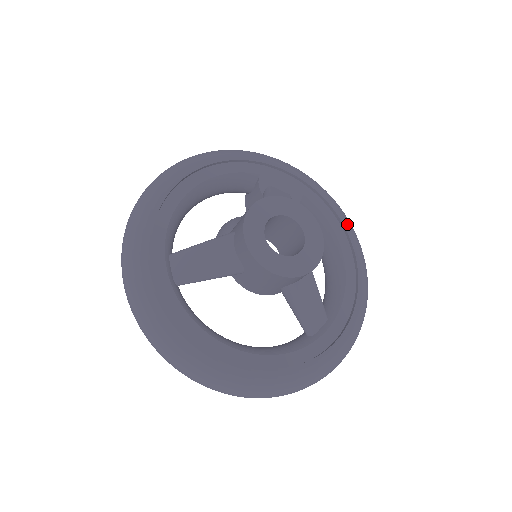
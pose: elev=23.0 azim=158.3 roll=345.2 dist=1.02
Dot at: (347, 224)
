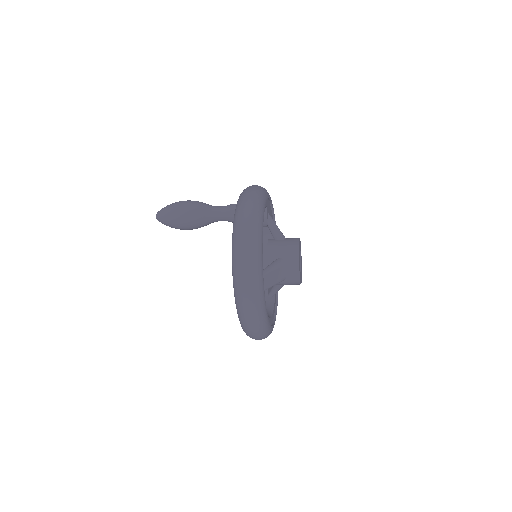
Dot at: occluded
